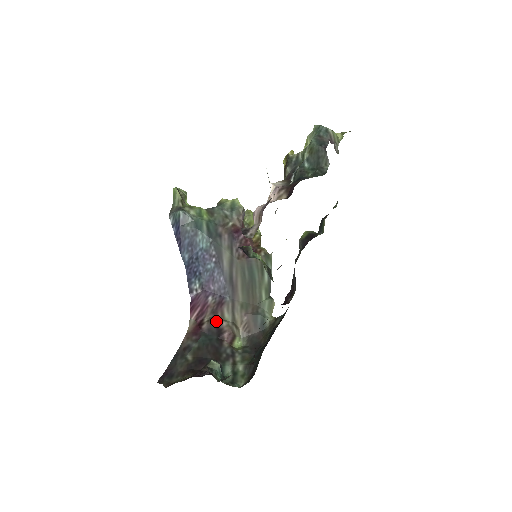
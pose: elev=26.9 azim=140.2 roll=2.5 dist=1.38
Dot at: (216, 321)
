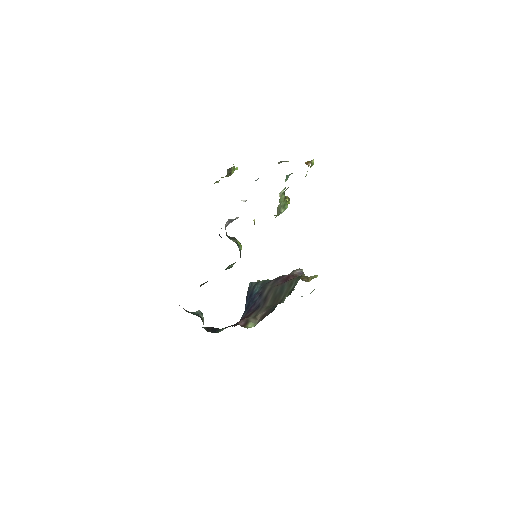
Dot at: occluded
